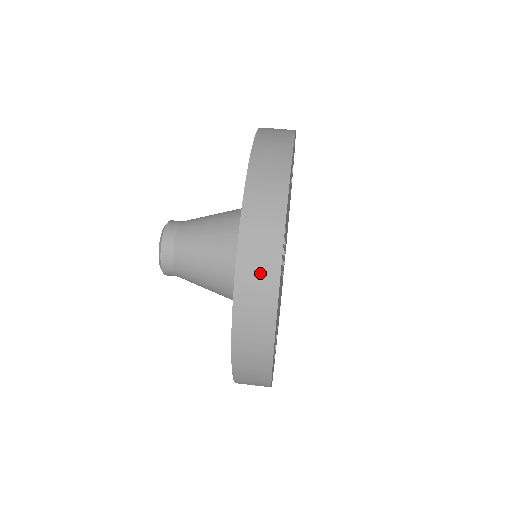
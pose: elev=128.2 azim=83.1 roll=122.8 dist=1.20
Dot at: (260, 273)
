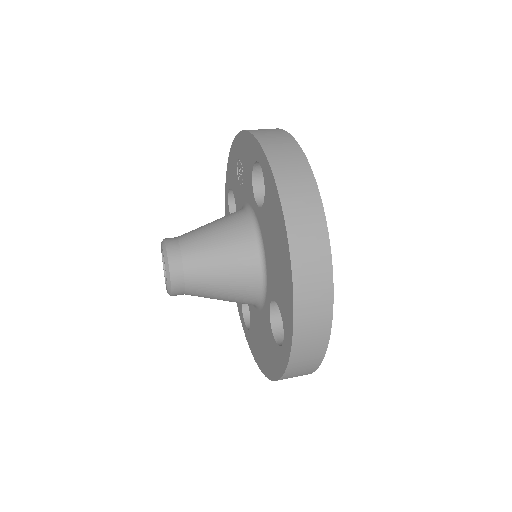
Dot at: (291, 163)
